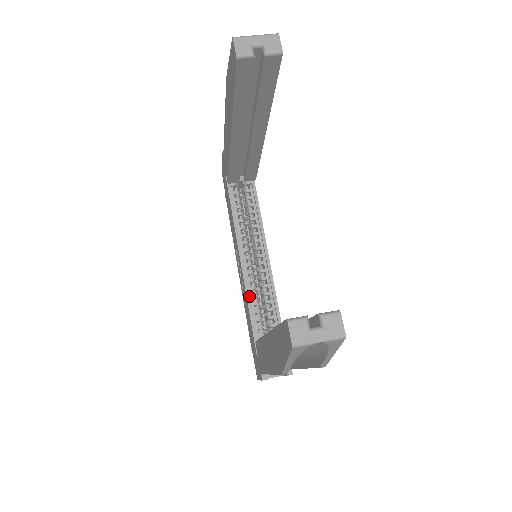
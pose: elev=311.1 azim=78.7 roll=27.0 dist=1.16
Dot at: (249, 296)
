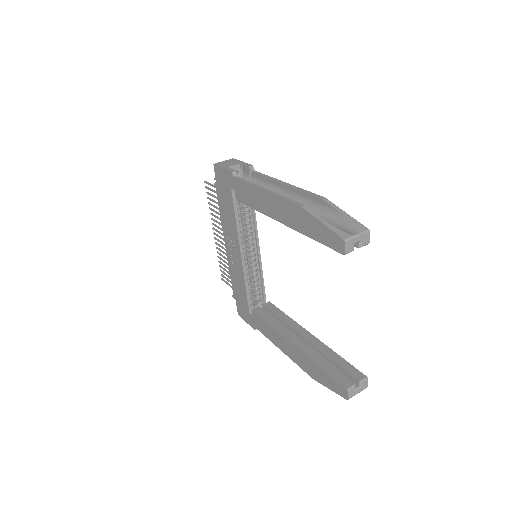
Dot at: (246, 279)
